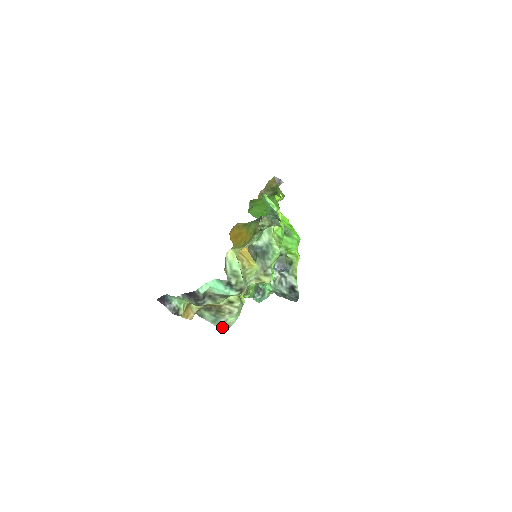
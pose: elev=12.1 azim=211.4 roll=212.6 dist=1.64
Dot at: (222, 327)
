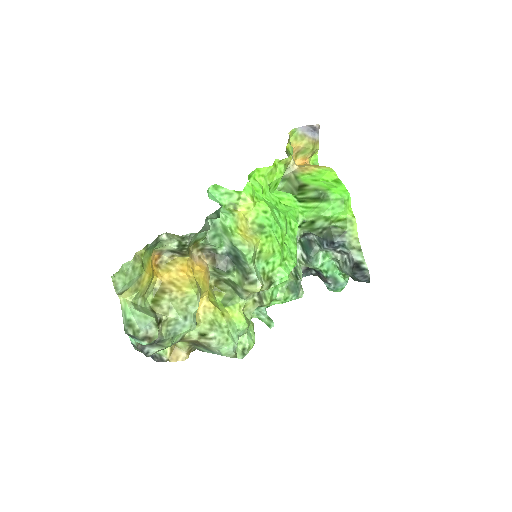
Dot at: (231, 357)
